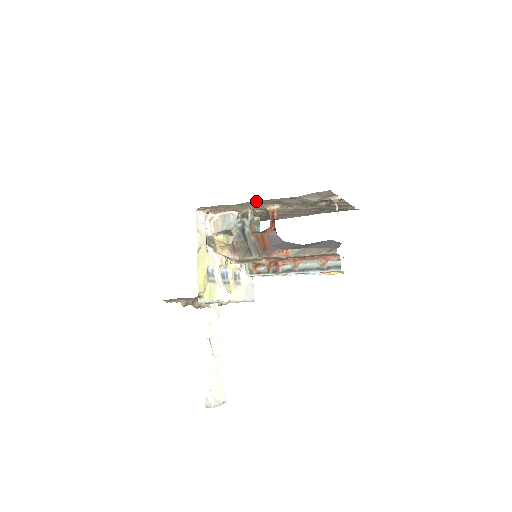
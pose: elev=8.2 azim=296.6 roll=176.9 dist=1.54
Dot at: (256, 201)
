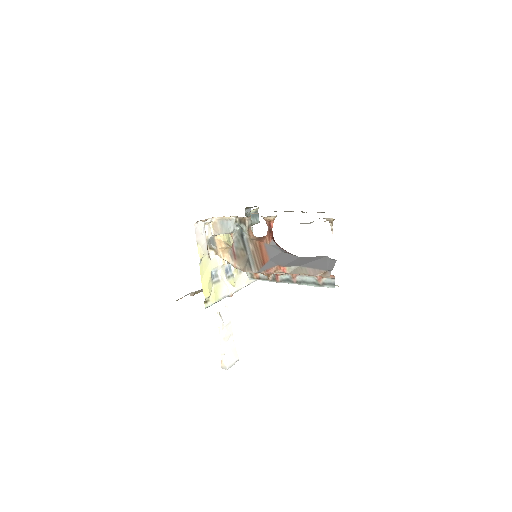
Dot at: occluded
